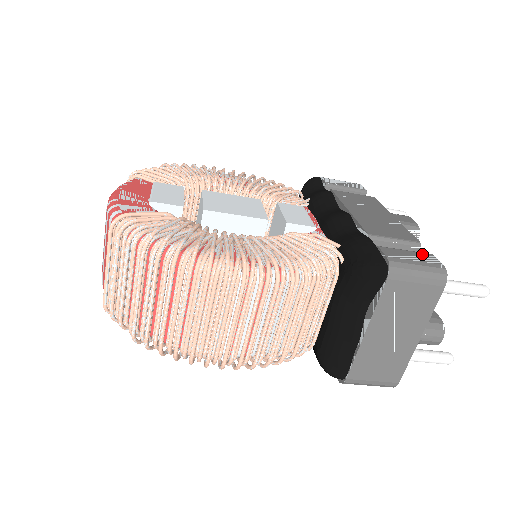
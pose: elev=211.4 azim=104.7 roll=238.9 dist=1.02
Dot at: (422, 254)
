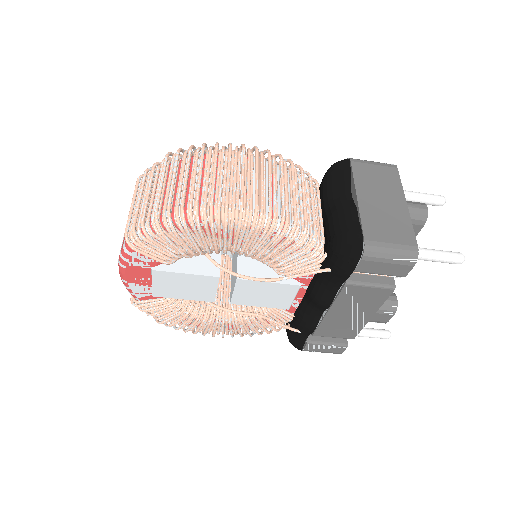
Dot at: occluded
